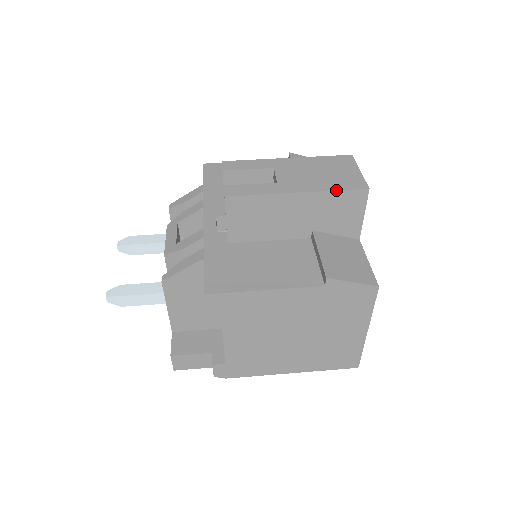
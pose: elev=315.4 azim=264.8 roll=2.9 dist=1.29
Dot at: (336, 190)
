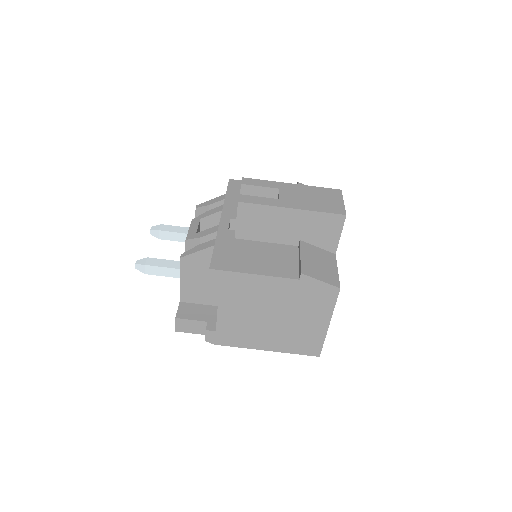
Dot at: (321, 212)
